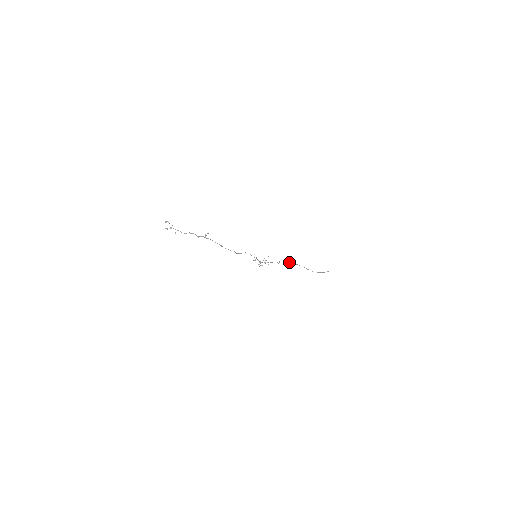
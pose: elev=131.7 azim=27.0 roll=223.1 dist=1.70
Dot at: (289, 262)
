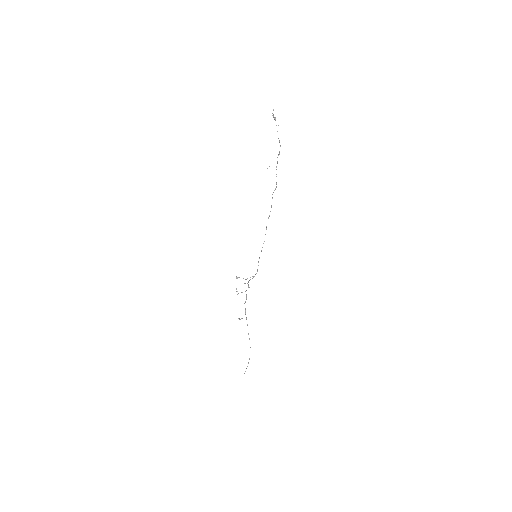
Dot at: (245, 313)
